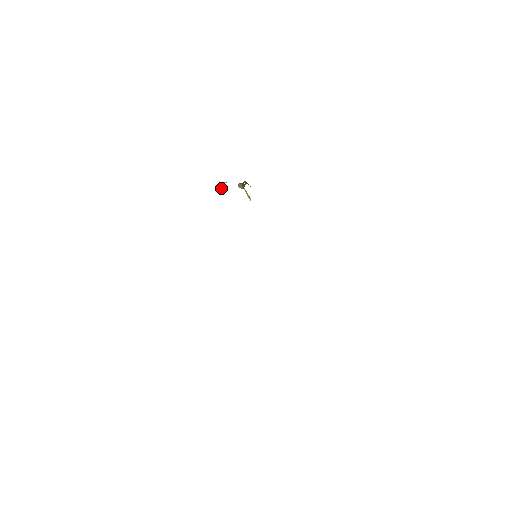
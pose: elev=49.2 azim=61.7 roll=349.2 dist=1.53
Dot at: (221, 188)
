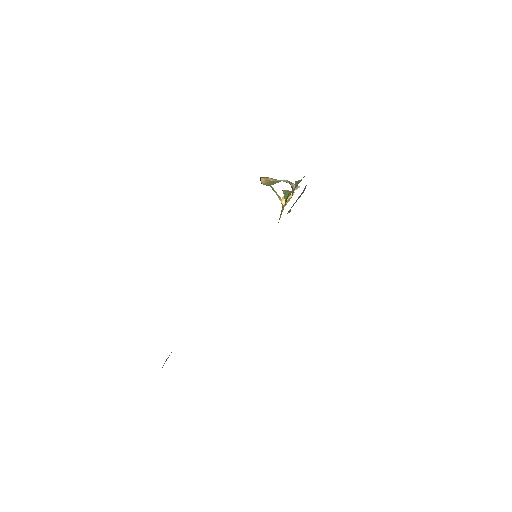
Dot at: (285, 200)
